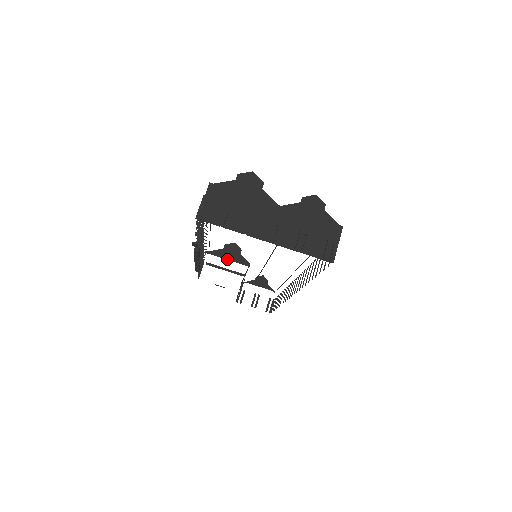
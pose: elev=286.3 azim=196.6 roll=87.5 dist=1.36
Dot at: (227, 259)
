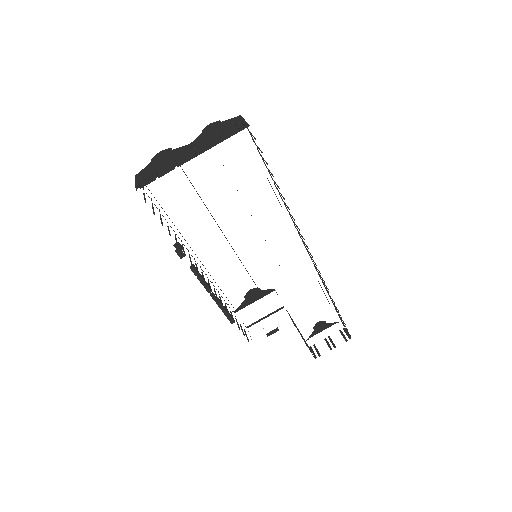
Dot at: (253, 302)
